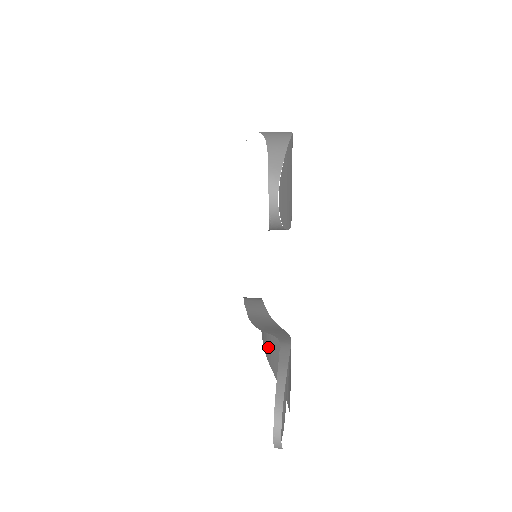
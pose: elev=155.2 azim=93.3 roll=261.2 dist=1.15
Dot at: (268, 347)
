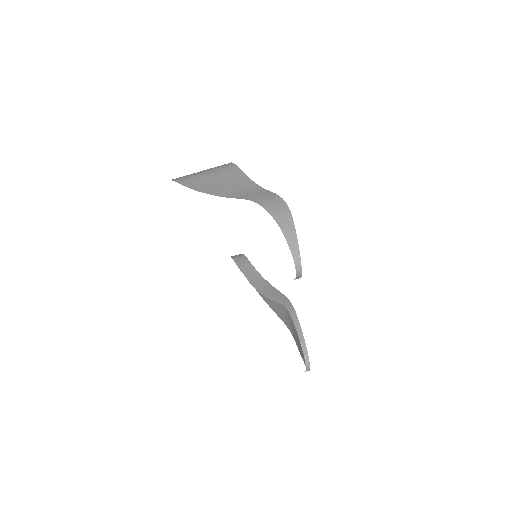
Dot at: occluded
